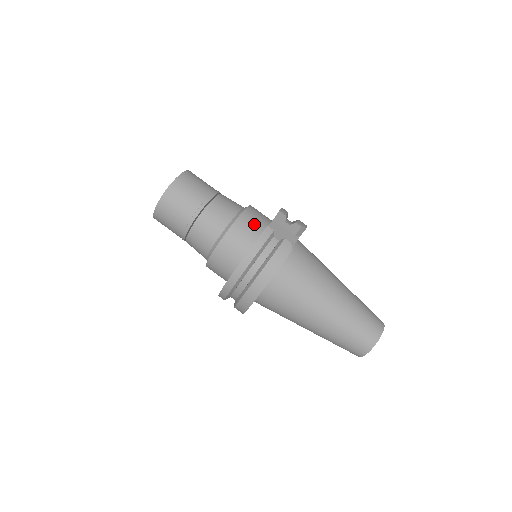
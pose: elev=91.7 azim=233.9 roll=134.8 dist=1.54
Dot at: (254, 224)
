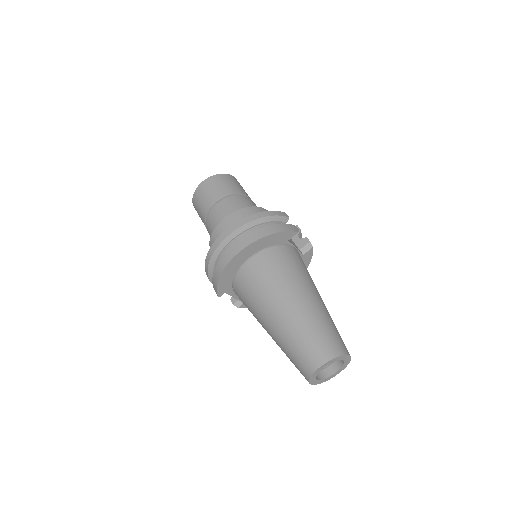
Dot at: occluded
